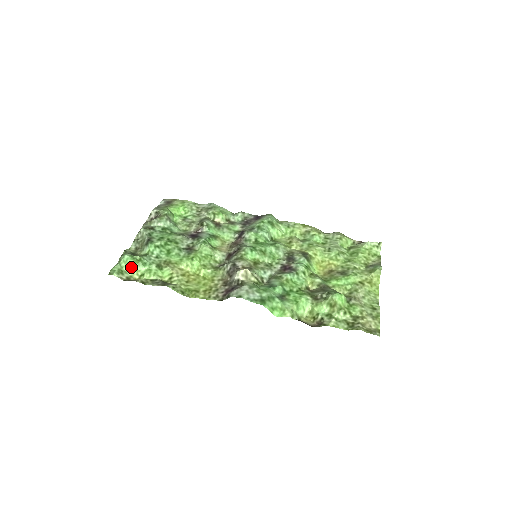
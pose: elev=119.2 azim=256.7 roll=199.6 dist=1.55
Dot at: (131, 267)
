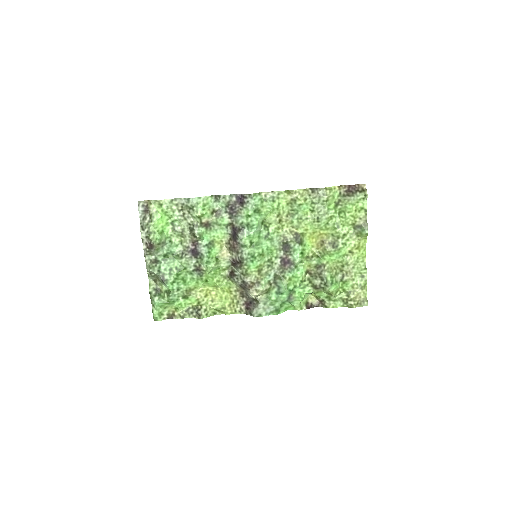
Dot at: (165, 307)
